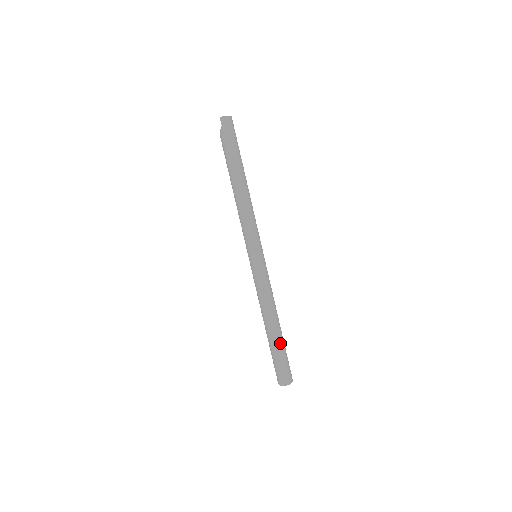
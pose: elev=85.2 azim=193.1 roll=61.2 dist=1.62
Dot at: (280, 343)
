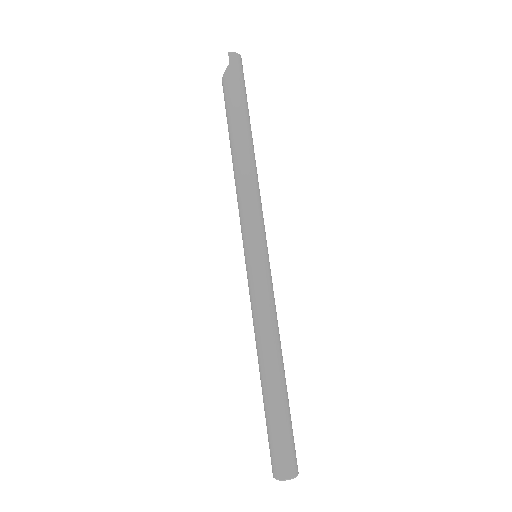
Dot at: (286, 400)
